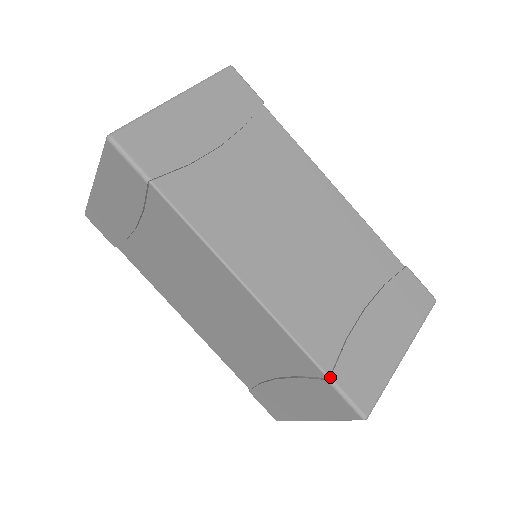
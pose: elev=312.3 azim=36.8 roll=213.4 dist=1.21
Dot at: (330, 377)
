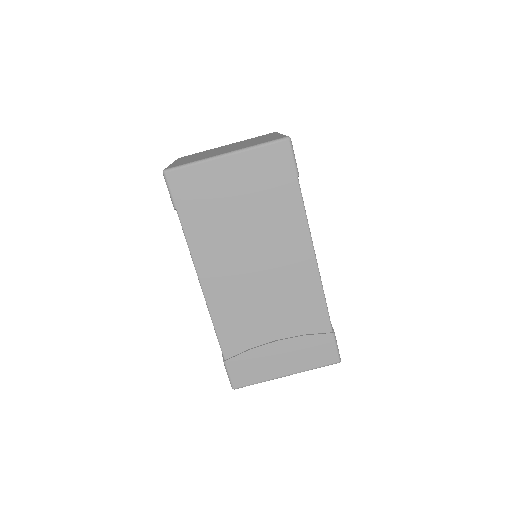
Dot at: (225, 361)
